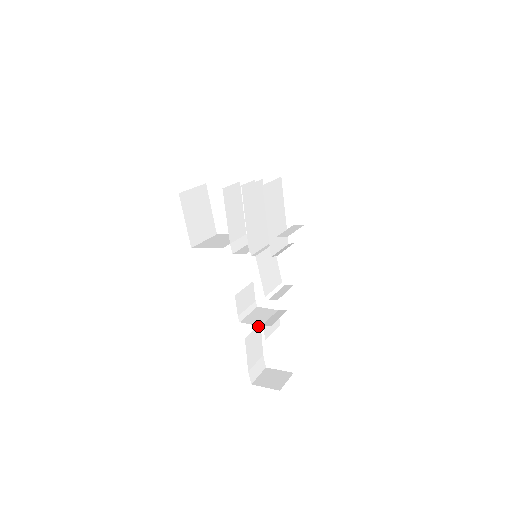
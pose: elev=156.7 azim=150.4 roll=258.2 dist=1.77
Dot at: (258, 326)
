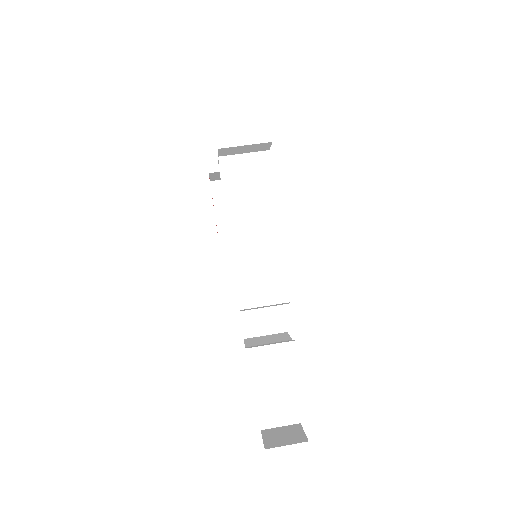
Dot at: occluded
